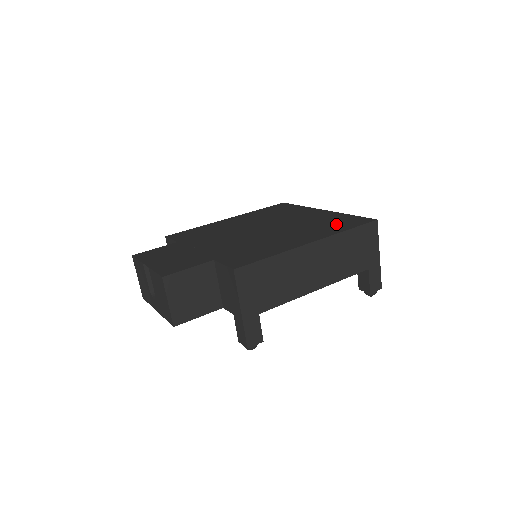
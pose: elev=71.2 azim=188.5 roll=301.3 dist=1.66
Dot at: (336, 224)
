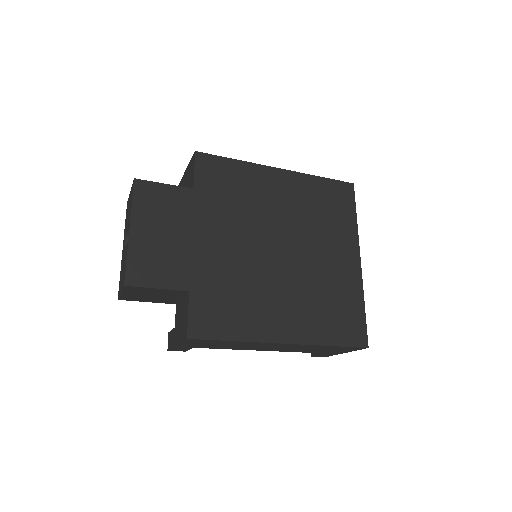
Dot at: (335, 319)
